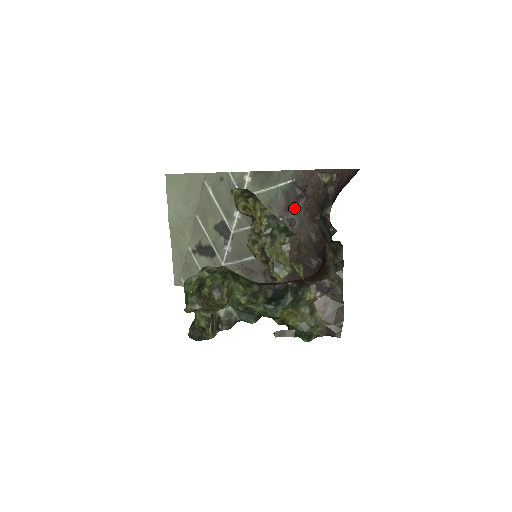
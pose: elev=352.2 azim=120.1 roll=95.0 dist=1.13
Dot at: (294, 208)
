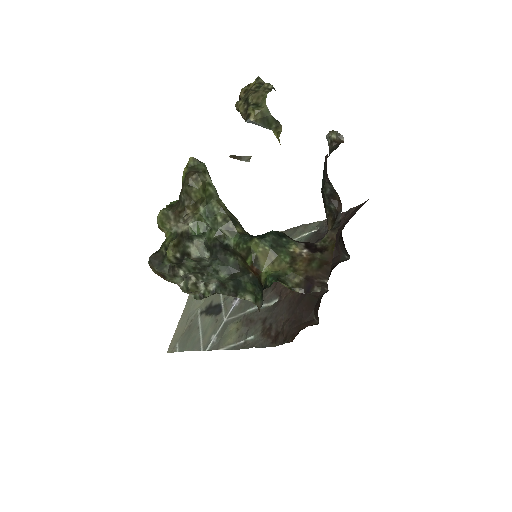
Dot at: occluded
